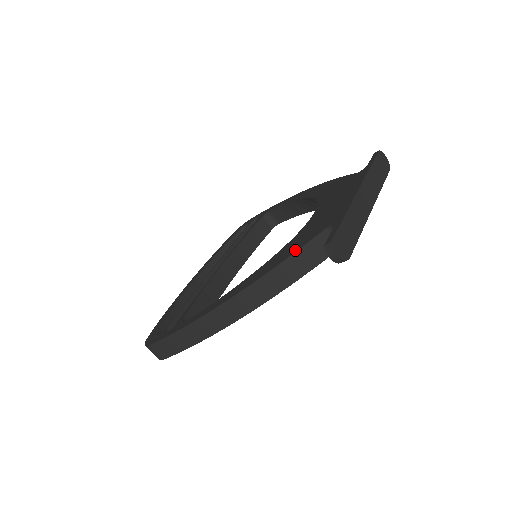
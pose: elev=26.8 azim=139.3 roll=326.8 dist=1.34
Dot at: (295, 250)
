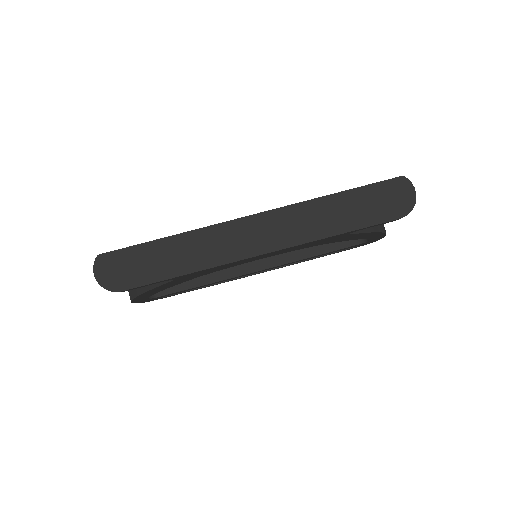
Dot at: occluded
